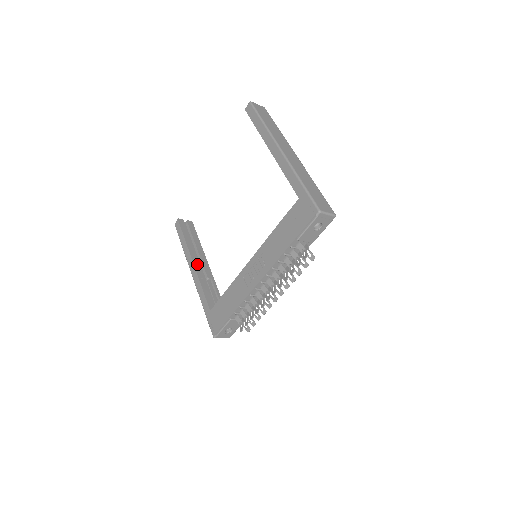
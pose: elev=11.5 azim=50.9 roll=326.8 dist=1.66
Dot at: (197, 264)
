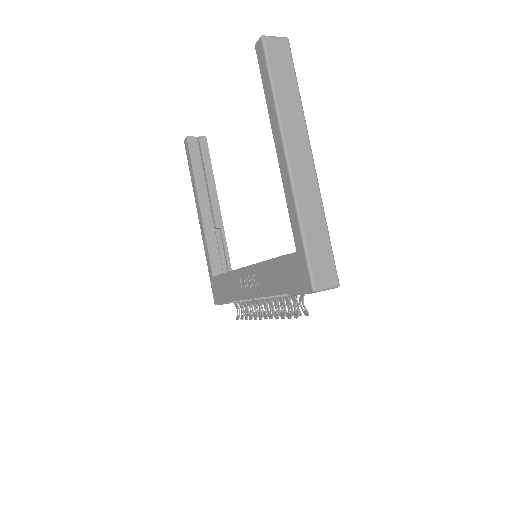
Dot at: (205, 209)
